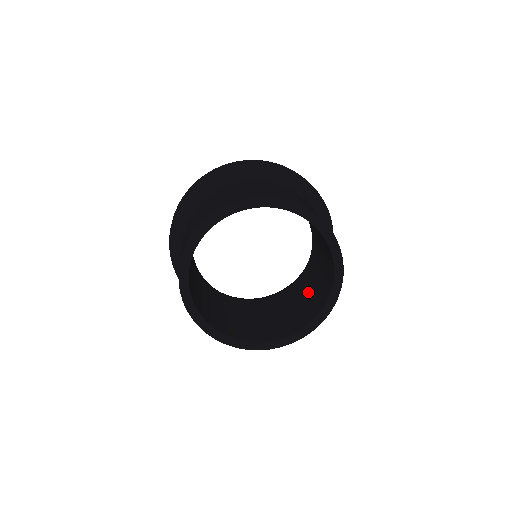
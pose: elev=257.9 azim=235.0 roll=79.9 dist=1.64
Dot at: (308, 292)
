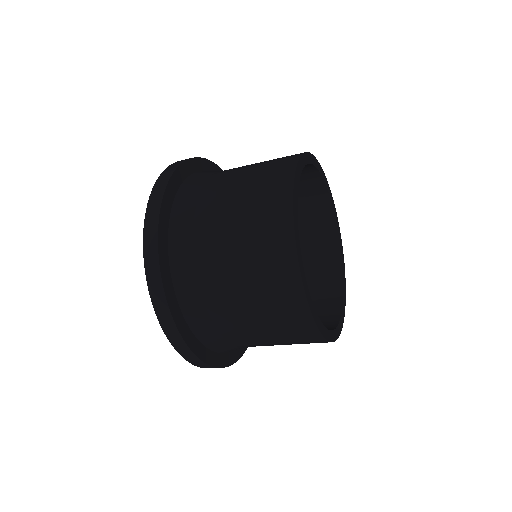
Dot at: occluded
